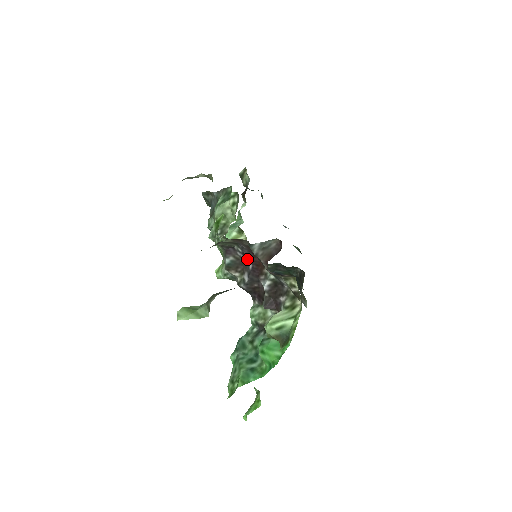
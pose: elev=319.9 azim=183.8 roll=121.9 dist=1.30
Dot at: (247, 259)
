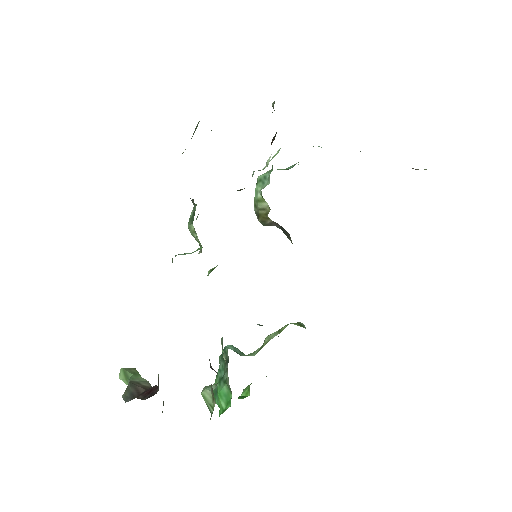
Dot at: occluded
